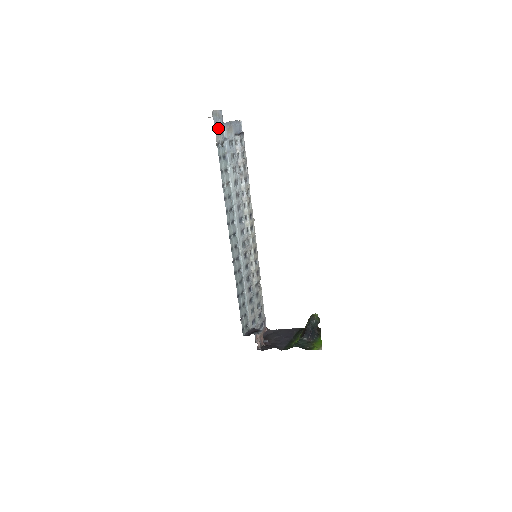
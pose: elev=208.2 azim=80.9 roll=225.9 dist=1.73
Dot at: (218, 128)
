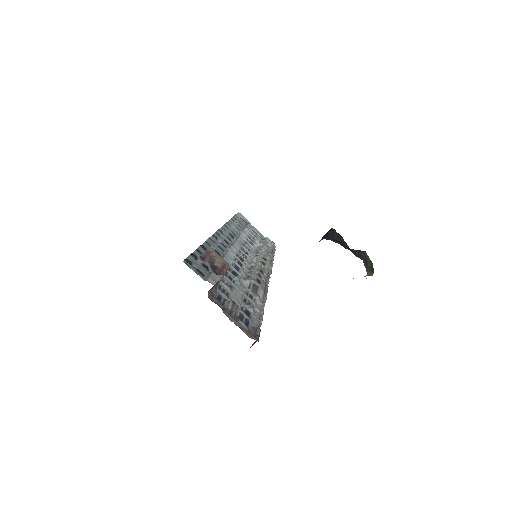
Dot at: (242, 219)
